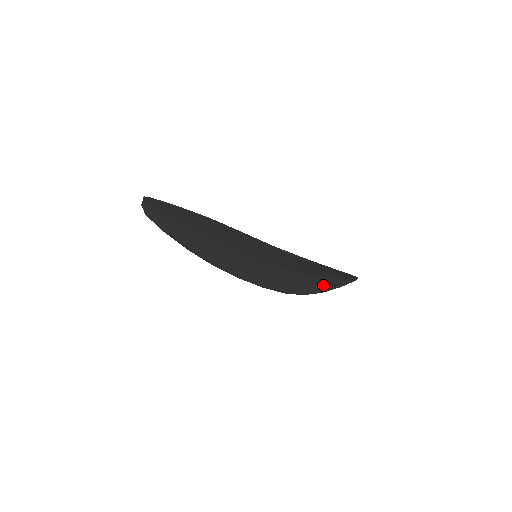
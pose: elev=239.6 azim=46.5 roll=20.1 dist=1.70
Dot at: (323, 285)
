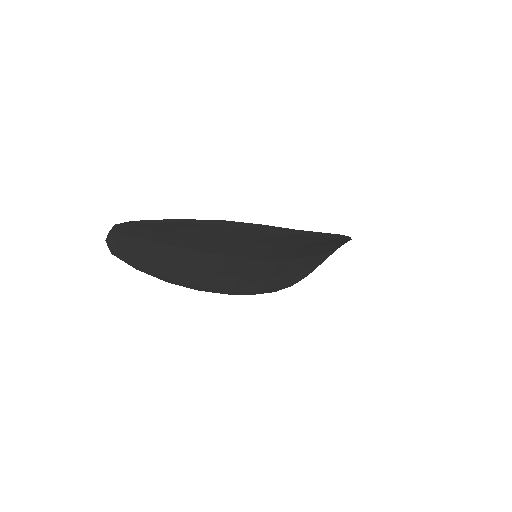
Dot at: (311, 266)
